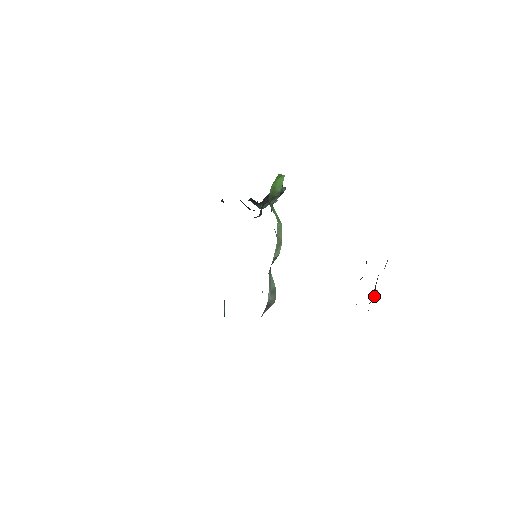
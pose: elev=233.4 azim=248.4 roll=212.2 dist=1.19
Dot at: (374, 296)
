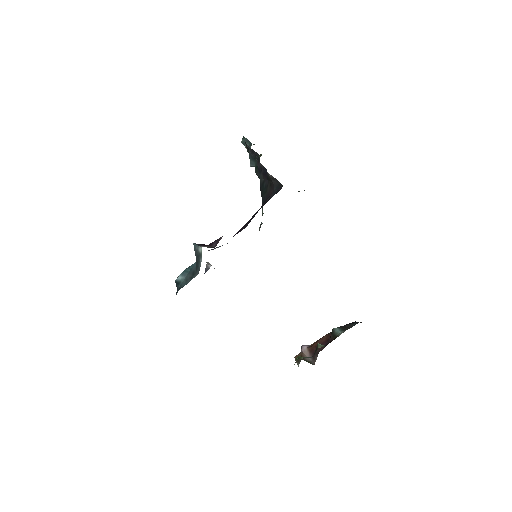
Dot at: occluded
